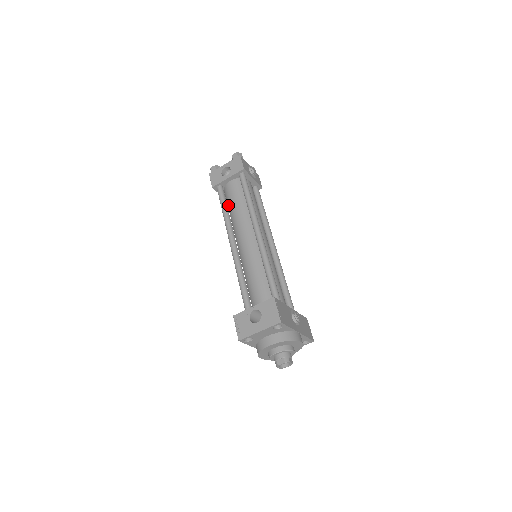
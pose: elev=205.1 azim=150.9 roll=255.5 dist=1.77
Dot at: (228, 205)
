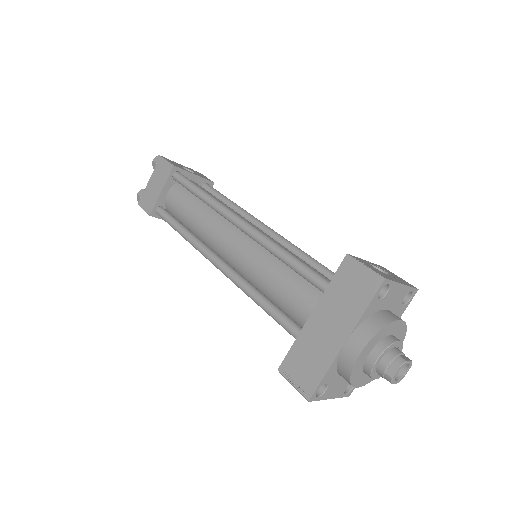
Dot at: occluded
